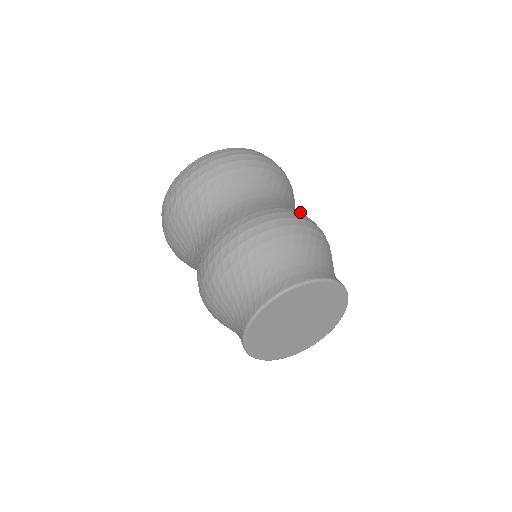
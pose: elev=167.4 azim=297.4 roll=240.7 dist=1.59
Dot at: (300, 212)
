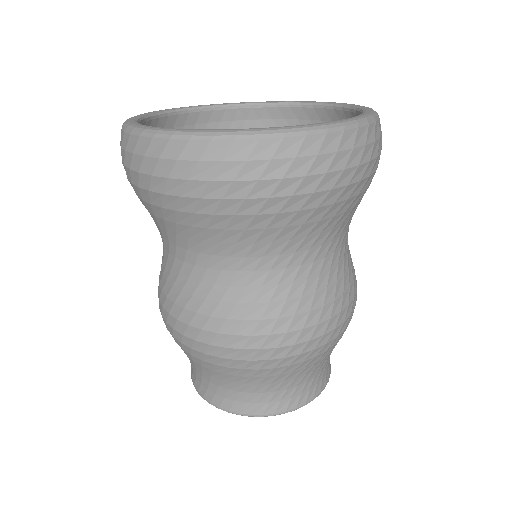
Dot at: (321, 302)
